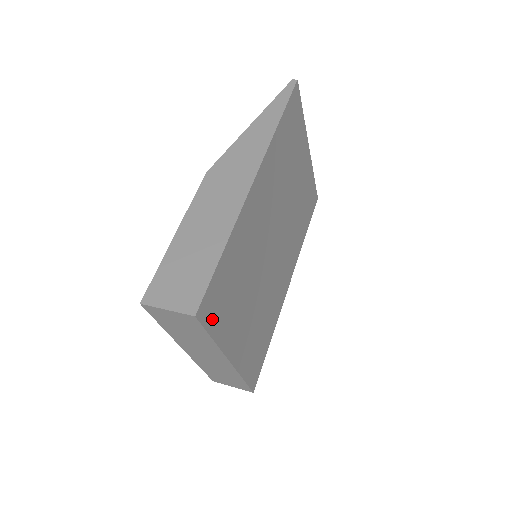
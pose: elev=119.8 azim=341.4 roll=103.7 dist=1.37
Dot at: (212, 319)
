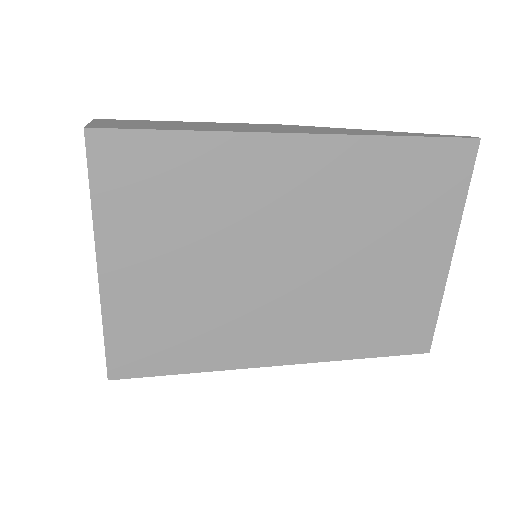
Dot at: (107, 174)
